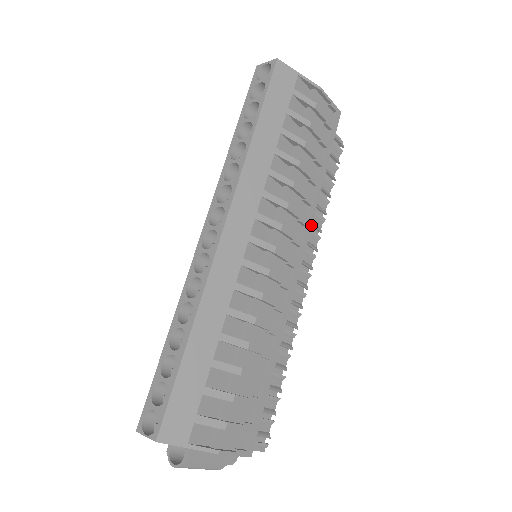
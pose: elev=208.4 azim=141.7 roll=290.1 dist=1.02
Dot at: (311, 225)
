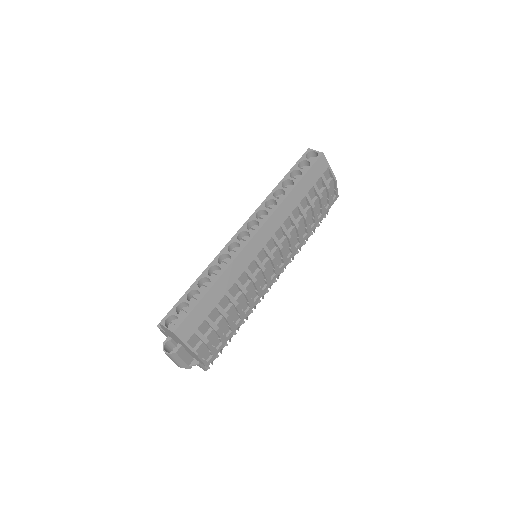
Dot at: occluded
